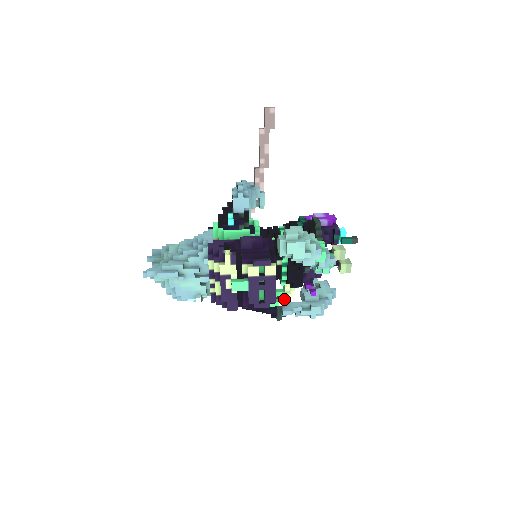
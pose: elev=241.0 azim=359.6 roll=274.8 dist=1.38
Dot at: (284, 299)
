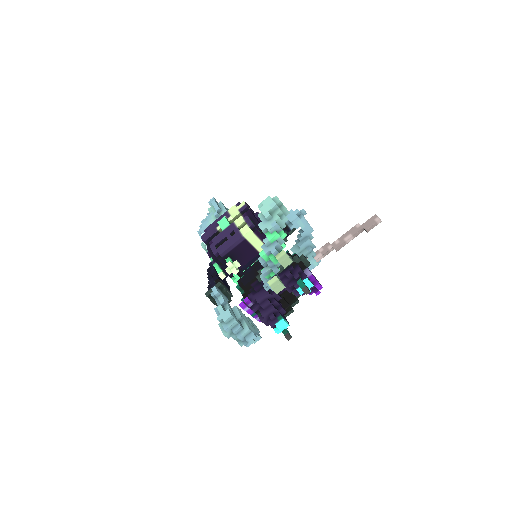
Dot at: (226, 269)
